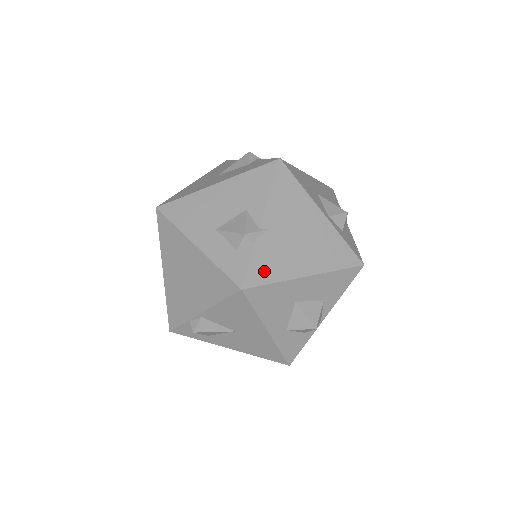
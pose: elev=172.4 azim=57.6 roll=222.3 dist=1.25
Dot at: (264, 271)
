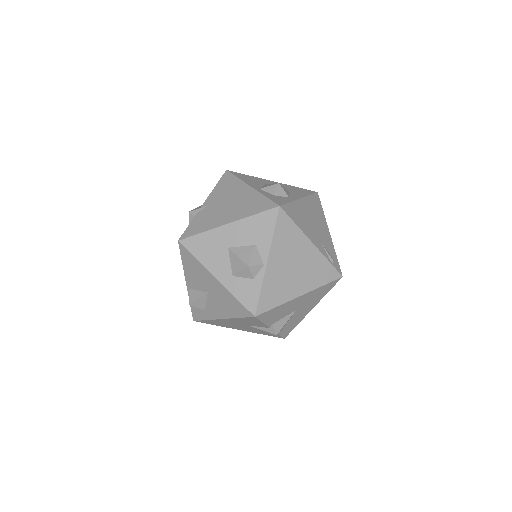
Dot at: (196, 228)
